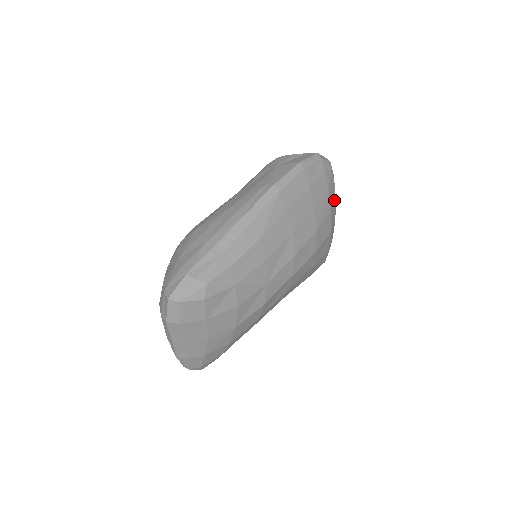
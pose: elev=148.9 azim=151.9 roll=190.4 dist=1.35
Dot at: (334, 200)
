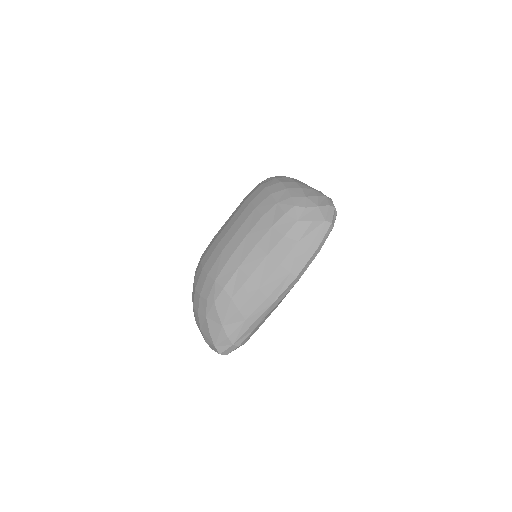
Dot at: occluded
